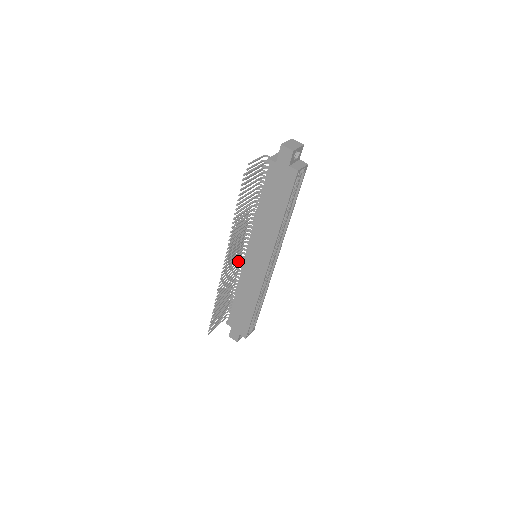
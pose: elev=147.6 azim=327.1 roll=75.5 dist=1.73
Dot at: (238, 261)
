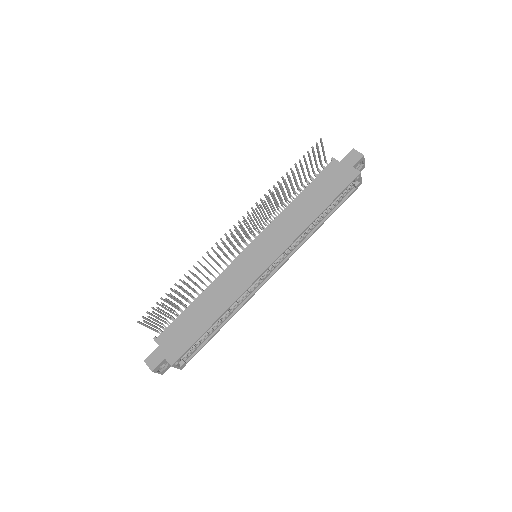
Dot at: occluded
